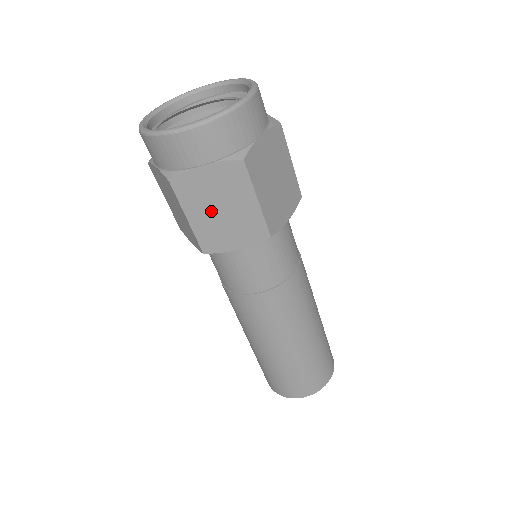
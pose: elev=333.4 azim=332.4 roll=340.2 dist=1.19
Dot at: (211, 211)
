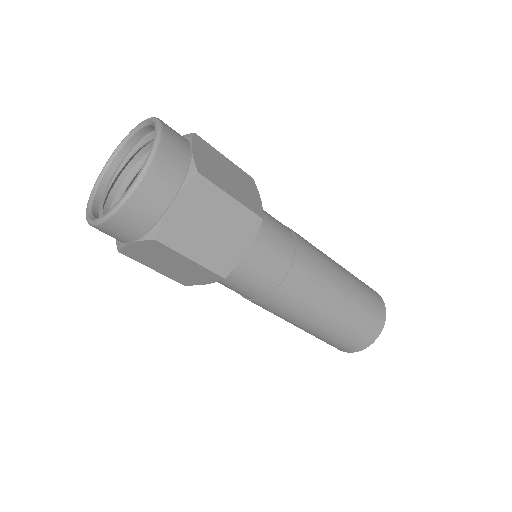
Dot at: (204, 237)
